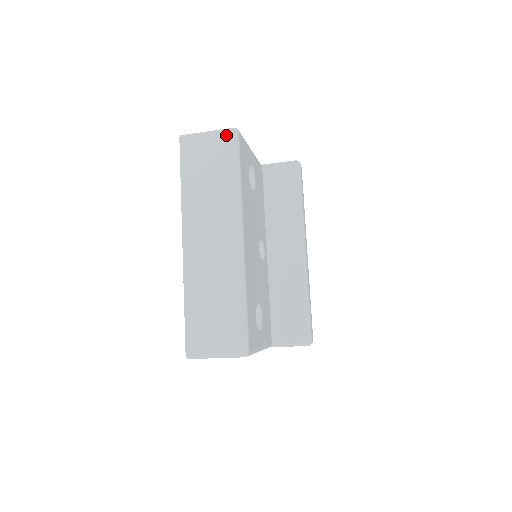
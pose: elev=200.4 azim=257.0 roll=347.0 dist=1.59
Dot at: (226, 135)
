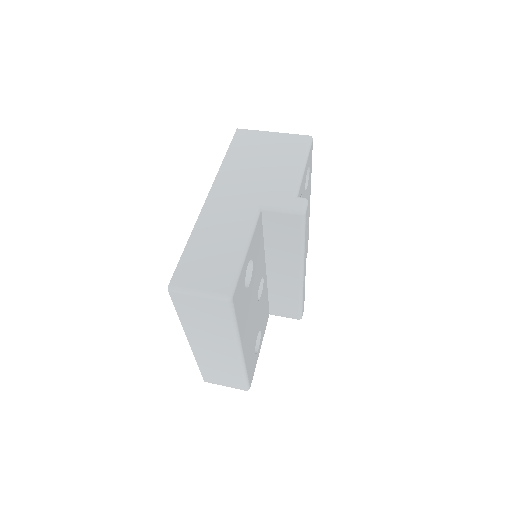
Dot at: (219, 302)
